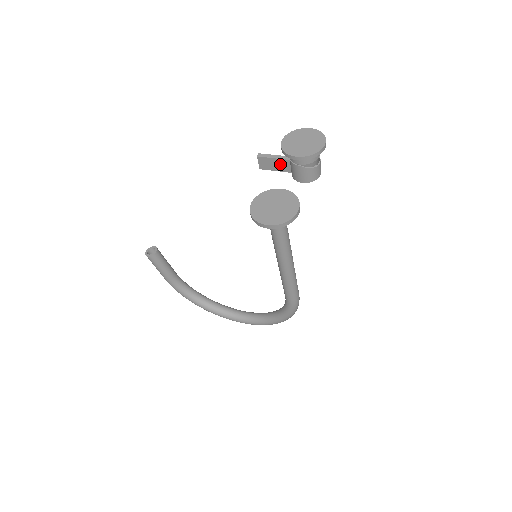
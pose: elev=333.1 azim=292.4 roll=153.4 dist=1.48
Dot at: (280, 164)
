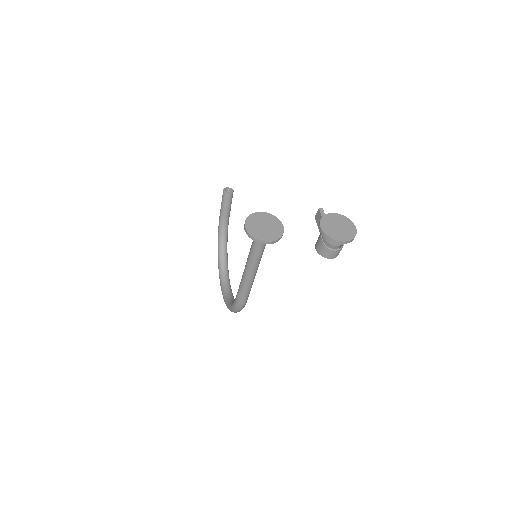
Dot at: occluded
